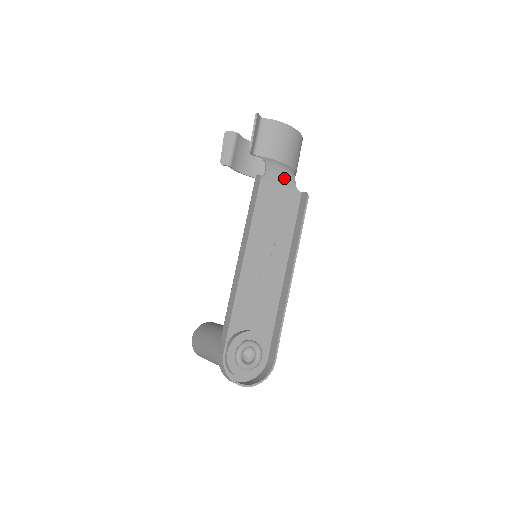
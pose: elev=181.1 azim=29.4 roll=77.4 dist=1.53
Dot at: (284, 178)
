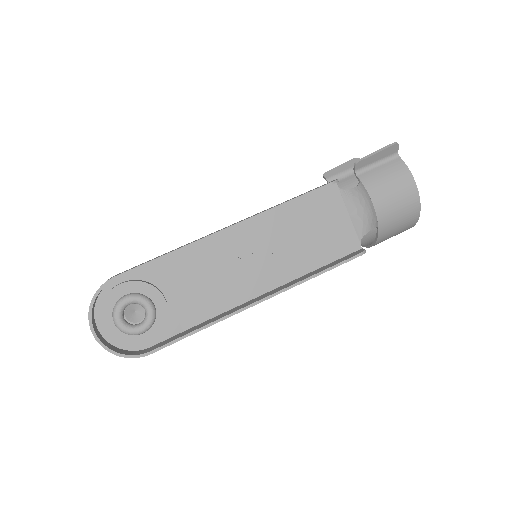
Dot at: (359, 216)
